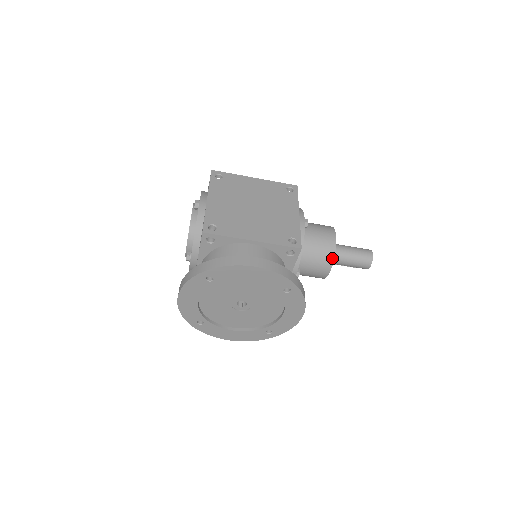
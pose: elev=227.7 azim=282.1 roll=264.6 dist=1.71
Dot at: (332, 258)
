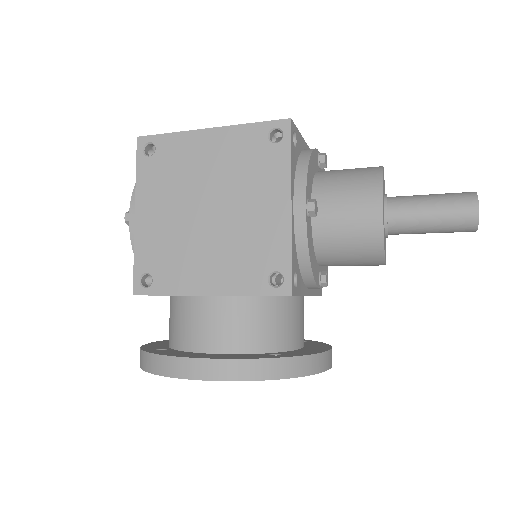
Dot at: (380, 253)
